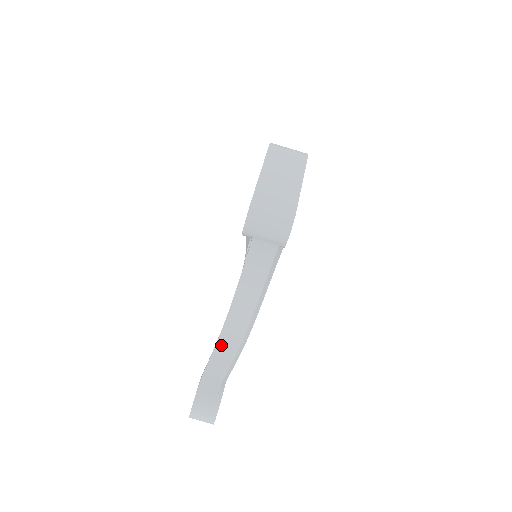
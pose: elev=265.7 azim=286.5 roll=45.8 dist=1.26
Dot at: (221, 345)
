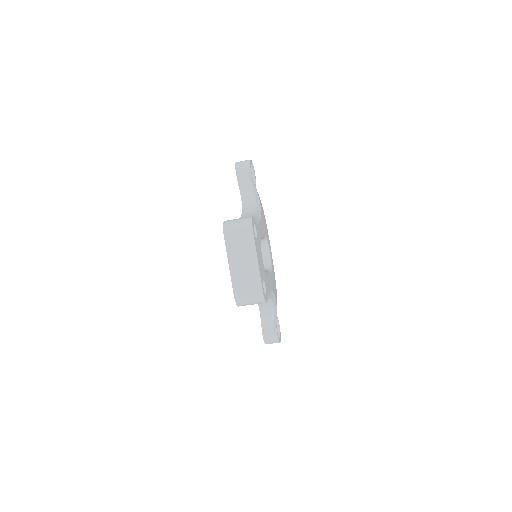
Dot at: (263, 314)
